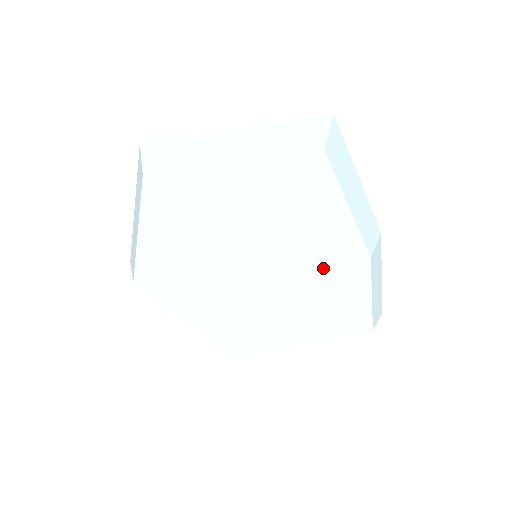
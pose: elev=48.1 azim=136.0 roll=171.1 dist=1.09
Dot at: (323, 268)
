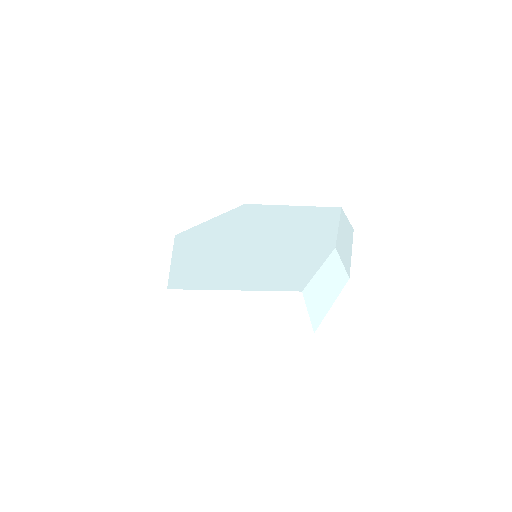
Dot at: (298, 248)
